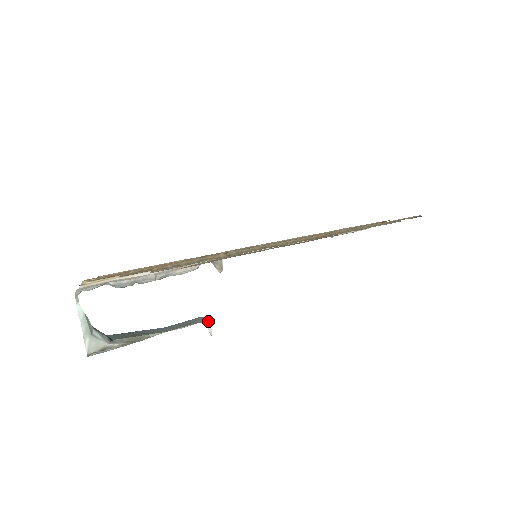
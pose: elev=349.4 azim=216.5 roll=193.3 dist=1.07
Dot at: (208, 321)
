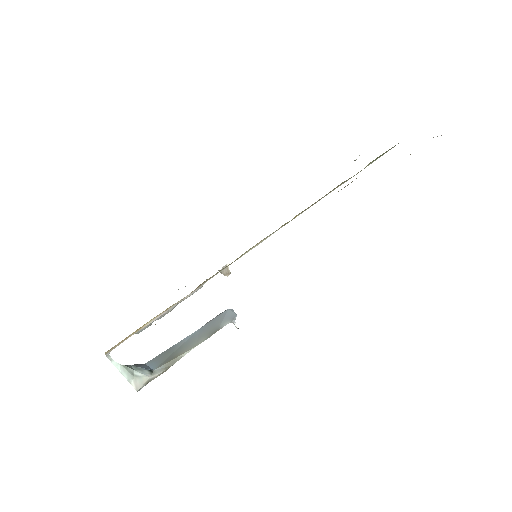
Dot at: (231, 322)
